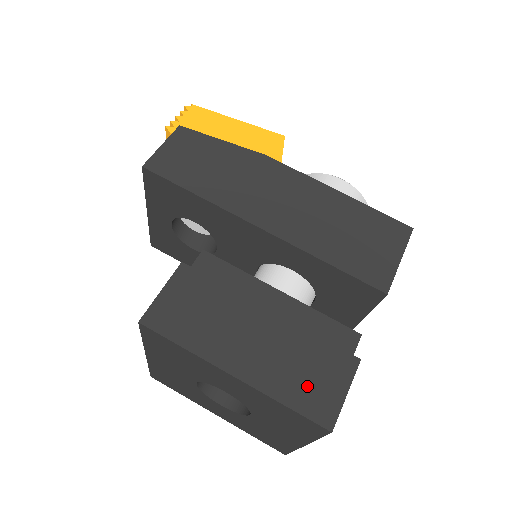
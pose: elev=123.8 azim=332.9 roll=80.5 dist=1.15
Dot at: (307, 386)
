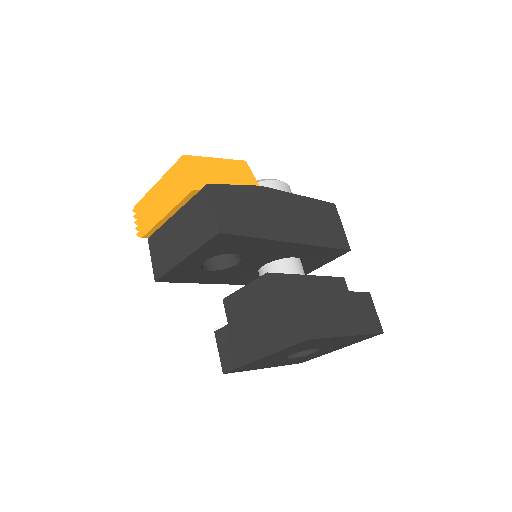
Dot at: (367, 319)
